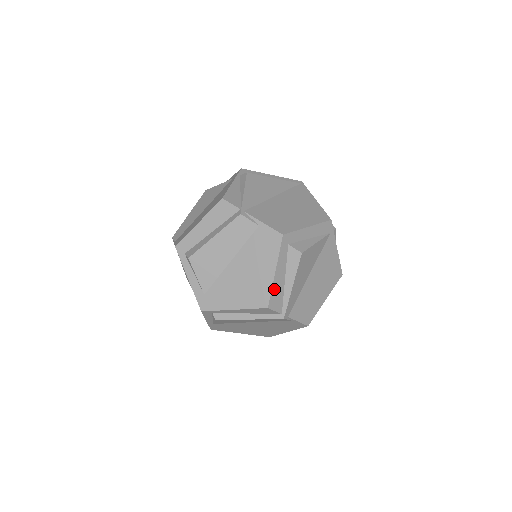
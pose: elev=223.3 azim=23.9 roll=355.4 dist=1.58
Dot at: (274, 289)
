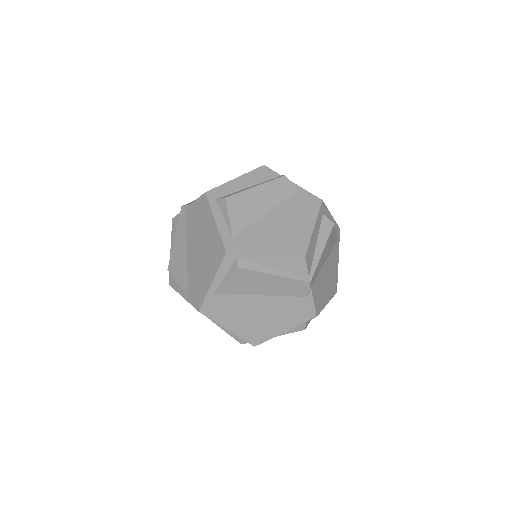
Dot at: (310, 243)
